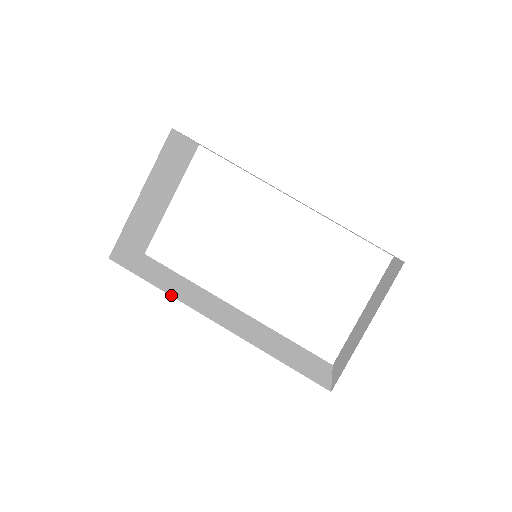
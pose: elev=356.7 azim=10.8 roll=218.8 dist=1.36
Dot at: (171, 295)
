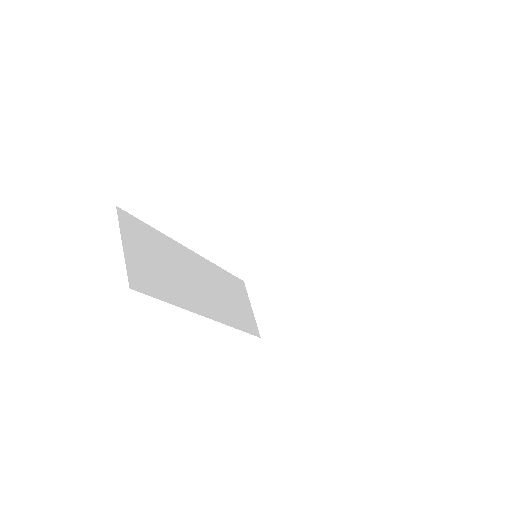
Dot at: (182, 306)
